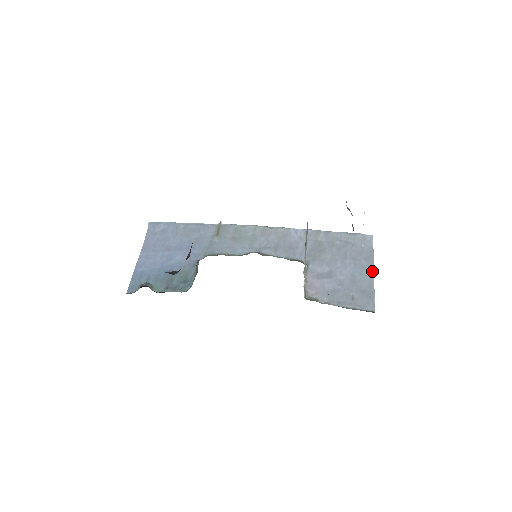
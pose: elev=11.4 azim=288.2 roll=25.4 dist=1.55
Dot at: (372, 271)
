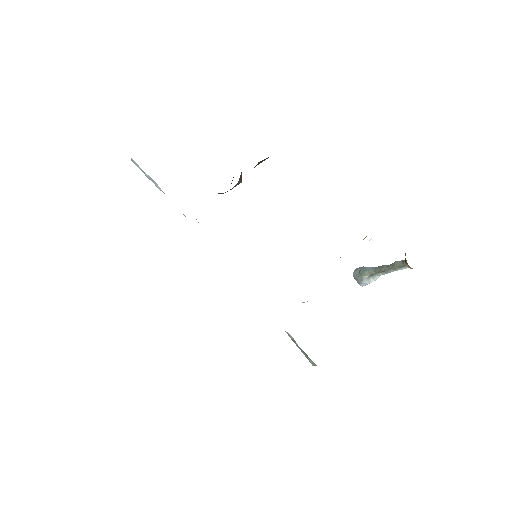
Dot at: occluded
